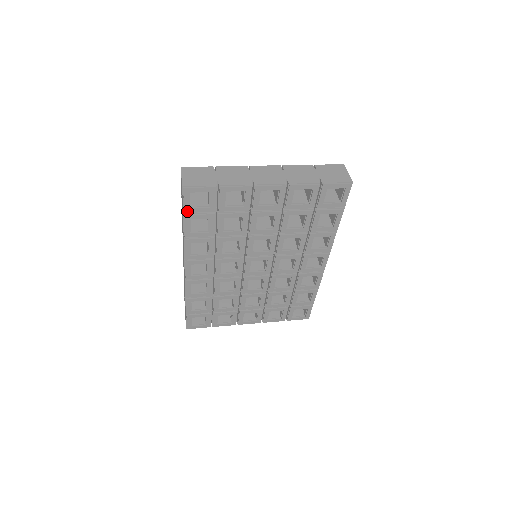
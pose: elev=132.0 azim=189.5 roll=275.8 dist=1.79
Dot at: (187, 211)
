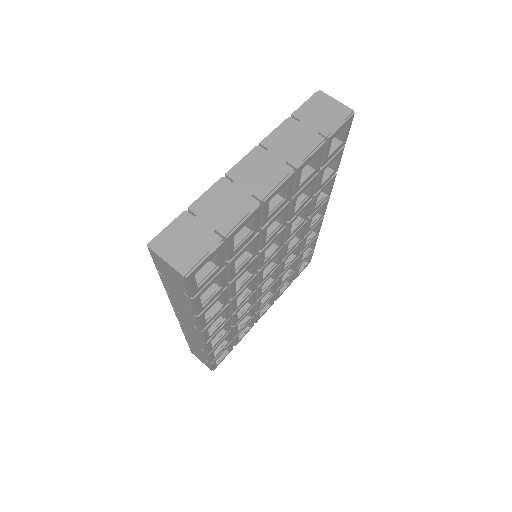
Dot at: (195, 293)
